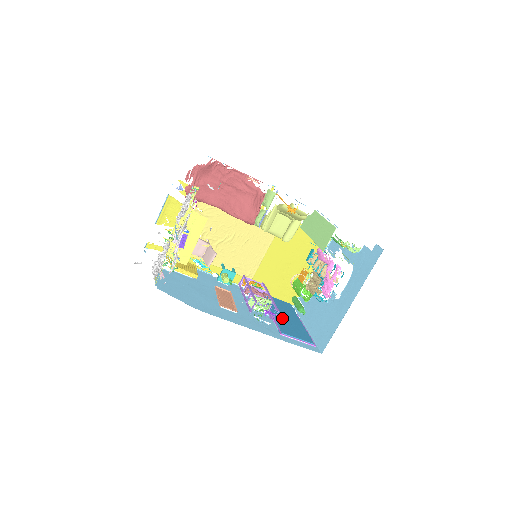
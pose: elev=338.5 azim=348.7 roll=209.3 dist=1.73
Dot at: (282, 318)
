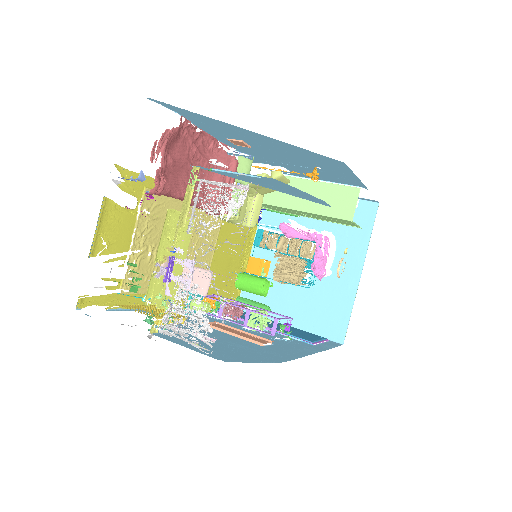
Dot at: occluded
